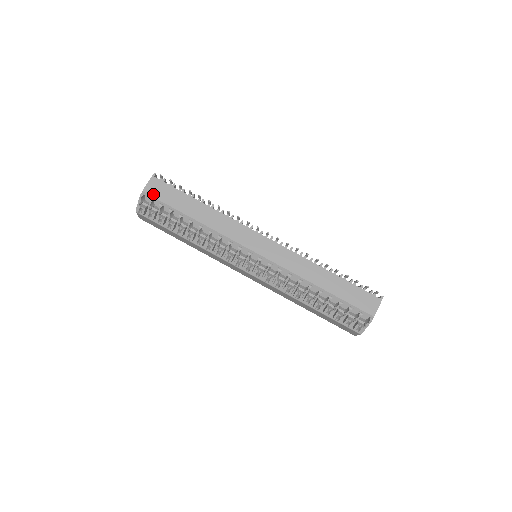
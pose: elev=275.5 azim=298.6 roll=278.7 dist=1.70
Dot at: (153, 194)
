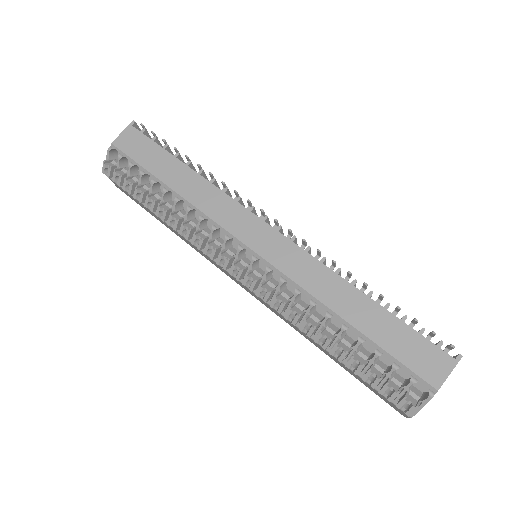
Dot at: (124, 148)
